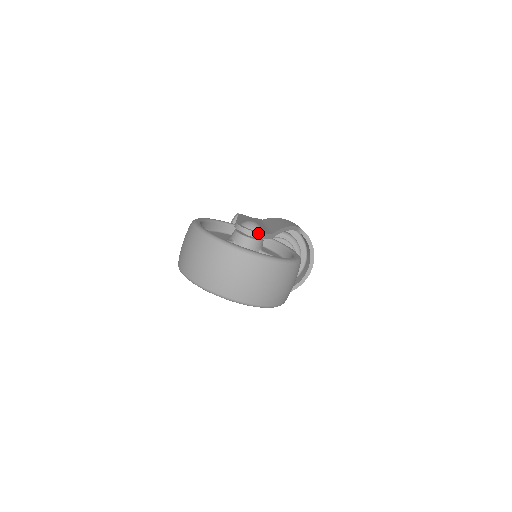
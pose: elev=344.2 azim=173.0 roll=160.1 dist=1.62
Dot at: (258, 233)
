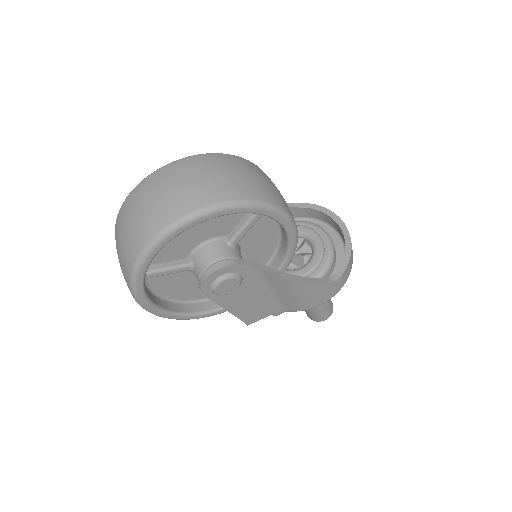
Dot at: occluded
